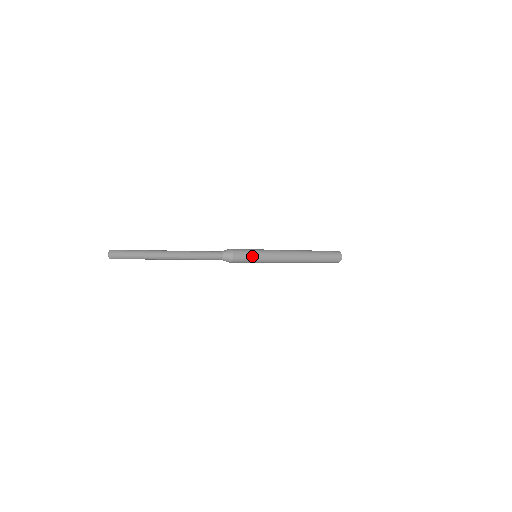
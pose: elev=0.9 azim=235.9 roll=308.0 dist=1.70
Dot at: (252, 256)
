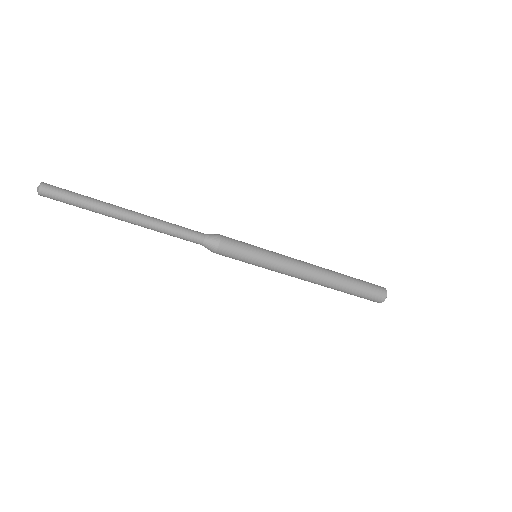
Dot at: (248, 253)
